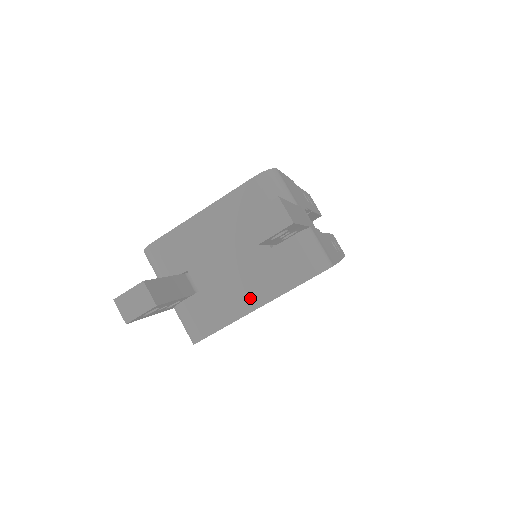
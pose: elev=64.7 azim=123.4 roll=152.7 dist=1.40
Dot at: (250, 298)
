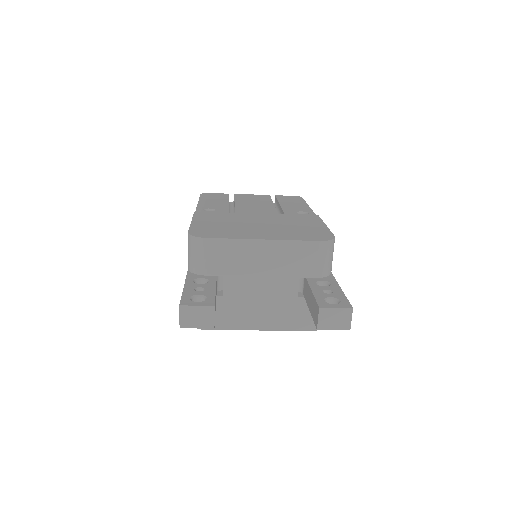
Dot at: (260, 321)
